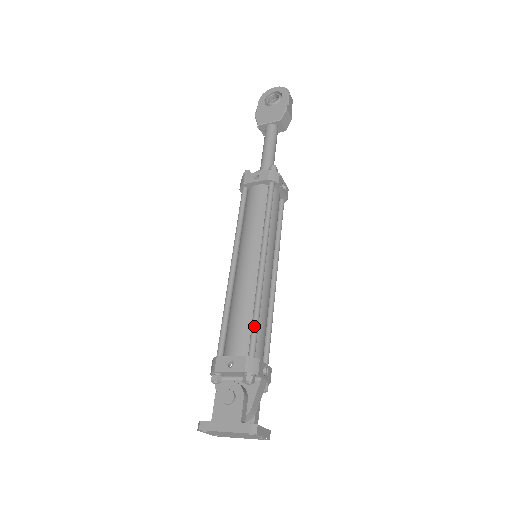
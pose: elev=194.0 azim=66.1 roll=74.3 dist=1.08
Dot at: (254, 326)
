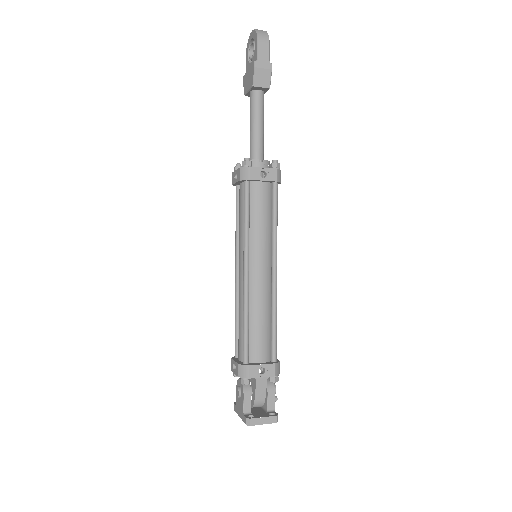
Dot at: (243, 336)
